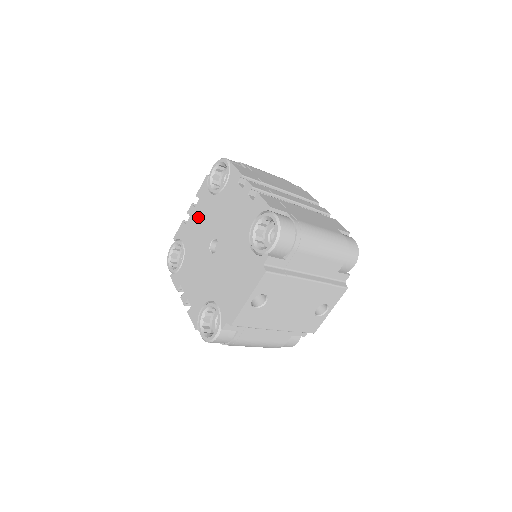
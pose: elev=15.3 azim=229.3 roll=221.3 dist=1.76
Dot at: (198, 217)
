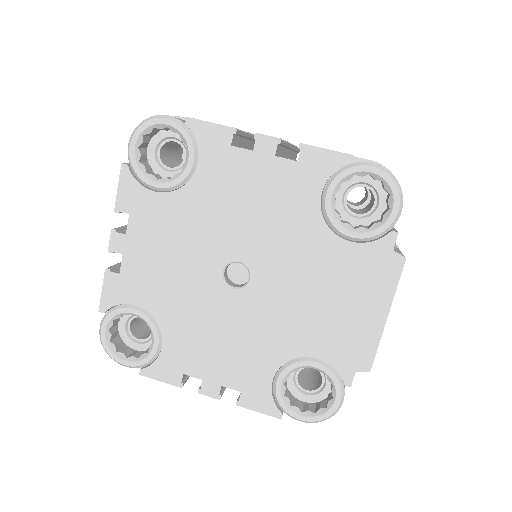
Dot at: (151, 246)
